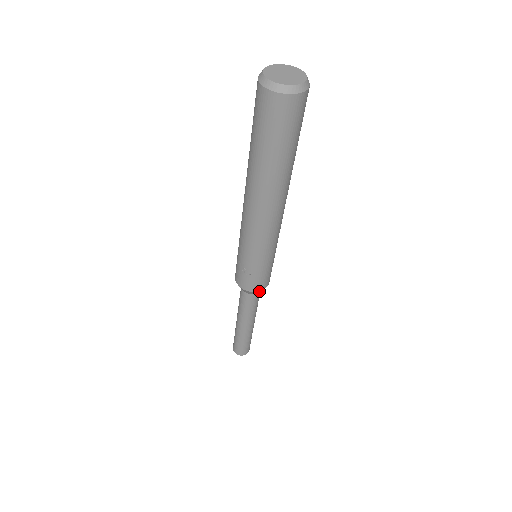
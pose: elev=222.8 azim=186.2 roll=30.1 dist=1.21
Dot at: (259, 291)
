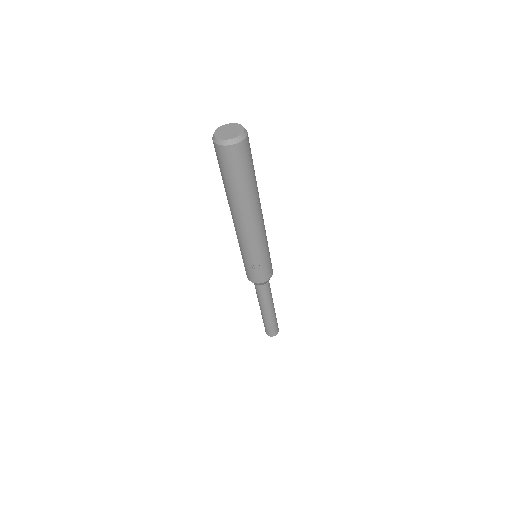
Dot at: occluded
